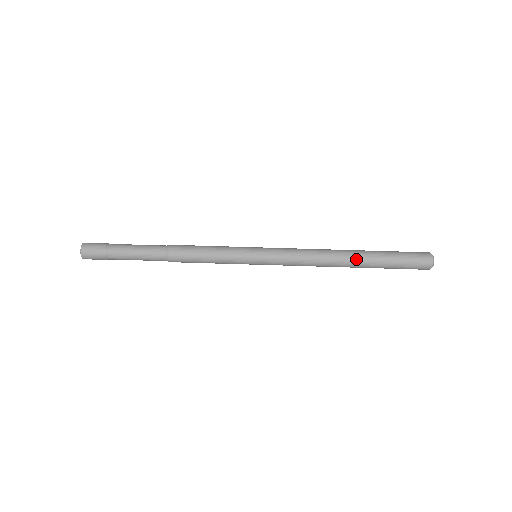
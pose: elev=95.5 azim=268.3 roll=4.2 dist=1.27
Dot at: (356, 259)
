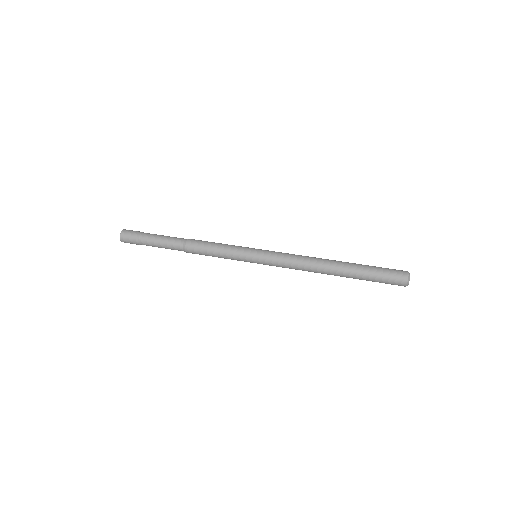
Dot at: (340, 263)
